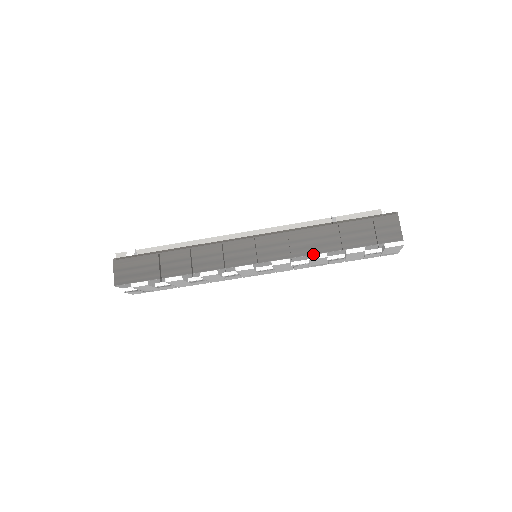
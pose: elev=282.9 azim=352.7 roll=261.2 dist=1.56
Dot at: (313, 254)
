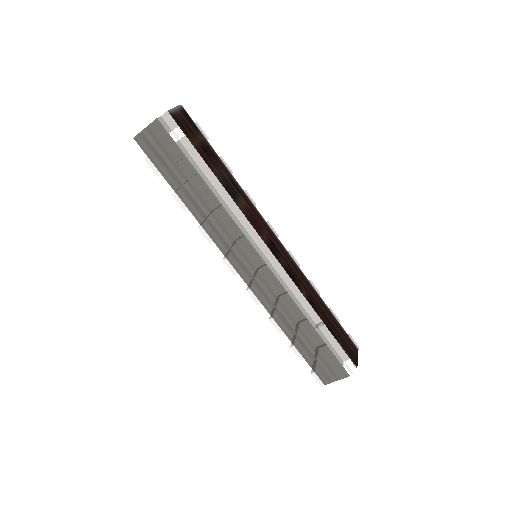
Dot at: (276, 321)
